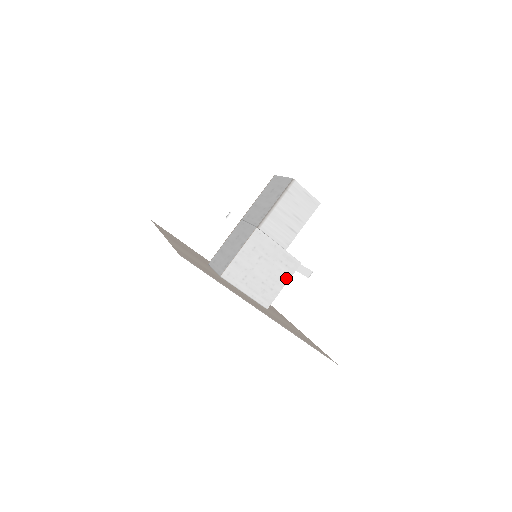
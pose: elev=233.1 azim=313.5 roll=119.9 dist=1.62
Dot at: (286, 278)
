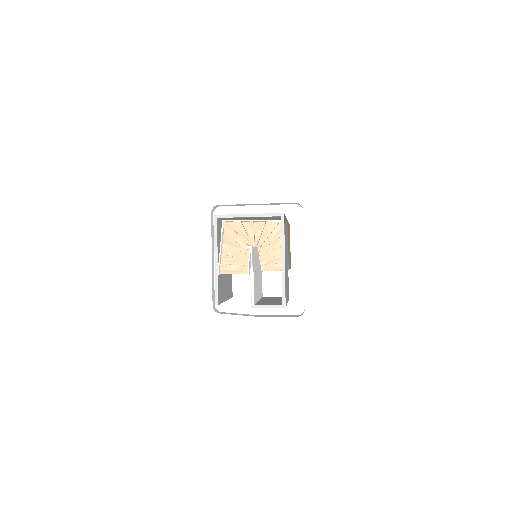
Dot at: (287, 297)
